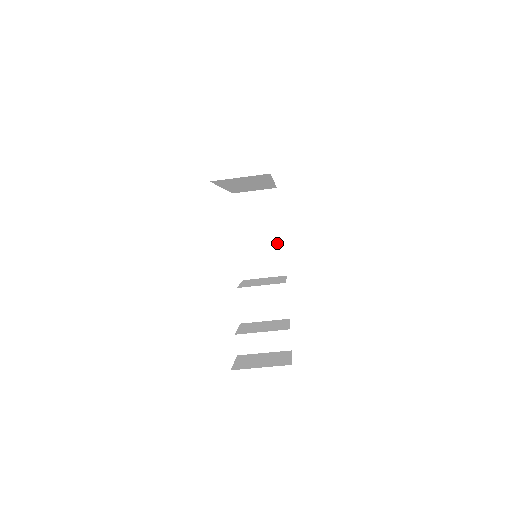
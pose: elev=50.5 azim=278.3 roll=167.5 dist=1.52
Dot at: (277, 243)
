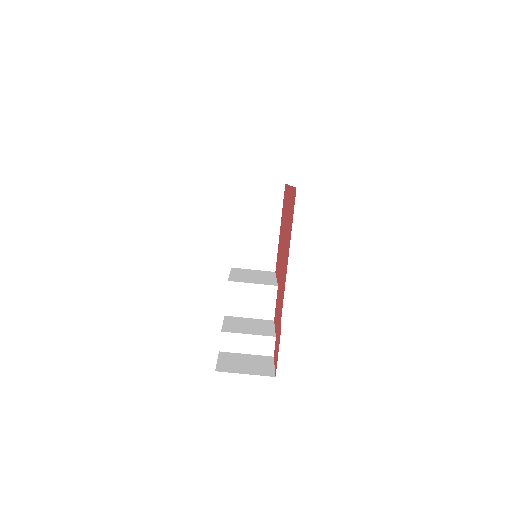
Dot at: (273, 238)
